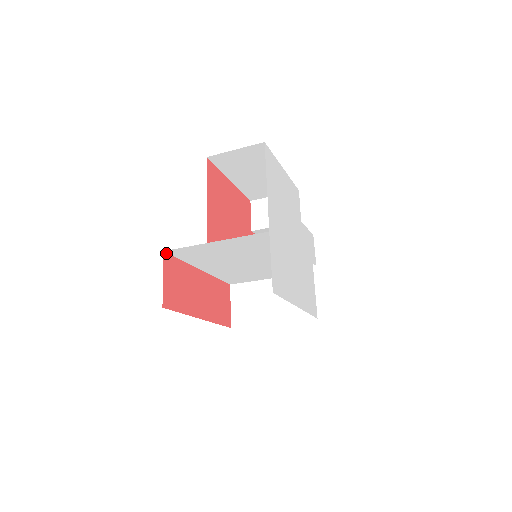
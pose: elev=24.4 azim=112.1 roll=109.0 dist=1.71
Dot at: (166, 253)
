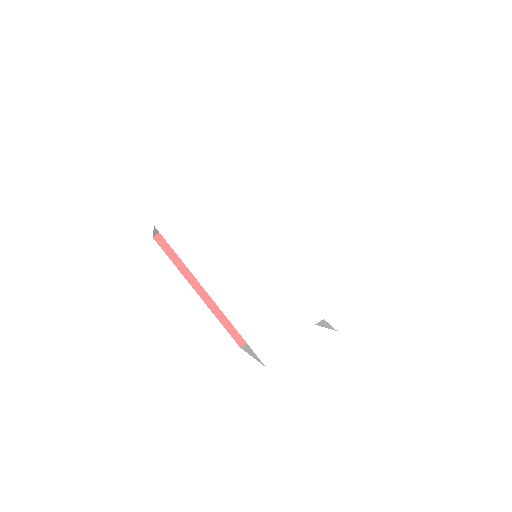
Dot at: occluded
